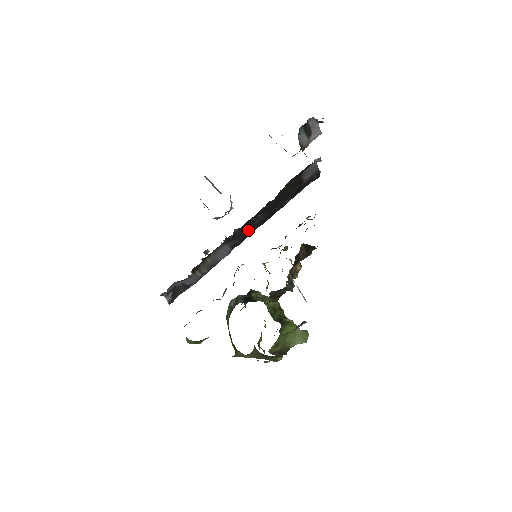
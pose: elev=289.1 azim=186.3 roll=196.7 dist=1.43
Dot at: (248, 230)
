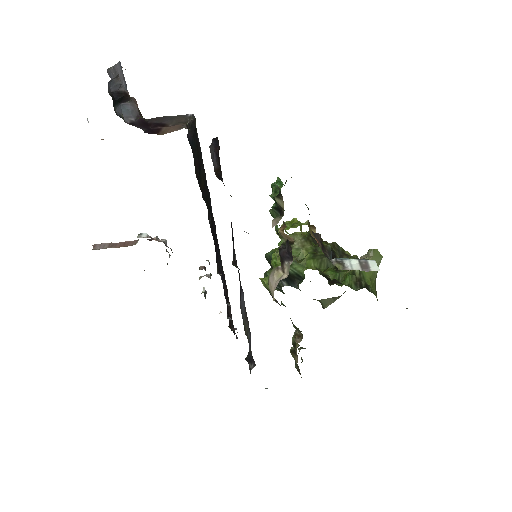
Dot at: occluded
